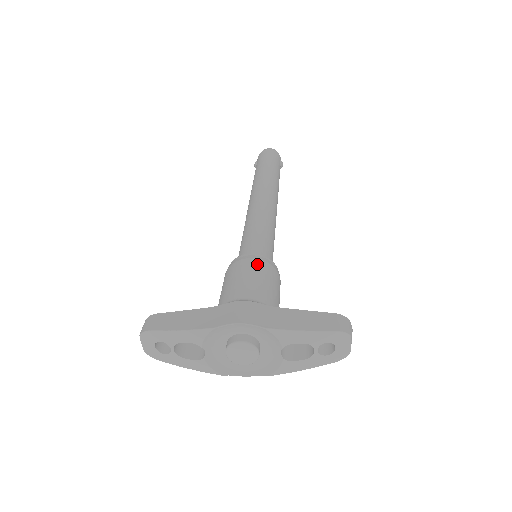
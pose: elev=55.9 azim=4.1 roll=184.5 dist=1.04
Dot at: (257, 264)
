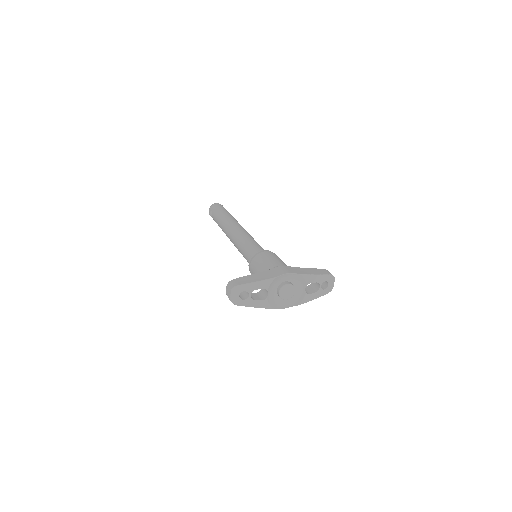
Dot at: (272, 253)
